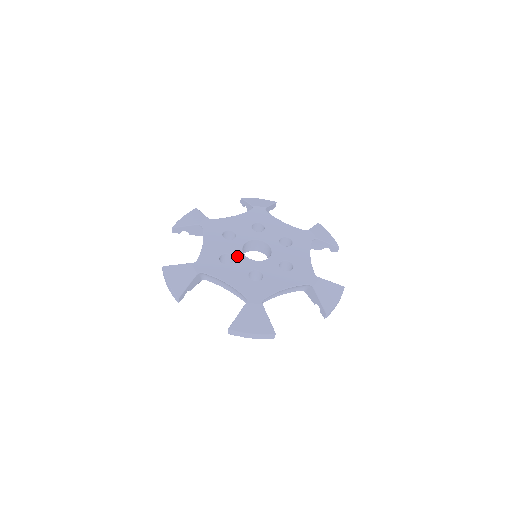
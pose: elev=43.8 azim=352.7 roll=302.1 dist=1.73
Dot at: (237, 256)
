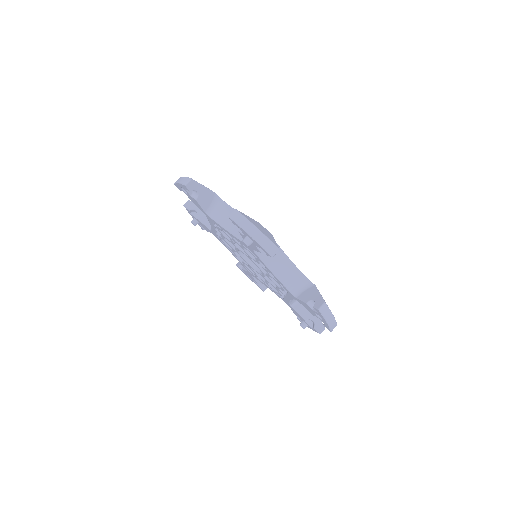
Dot at: occluded
